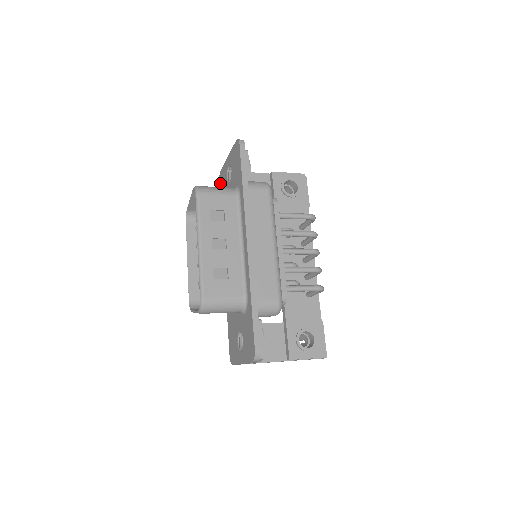
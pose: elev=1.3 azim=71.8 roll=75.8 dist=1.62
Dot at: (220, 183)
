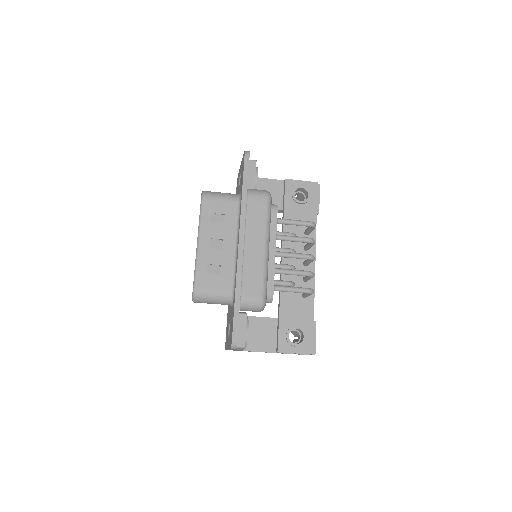
Dot at: occluded
